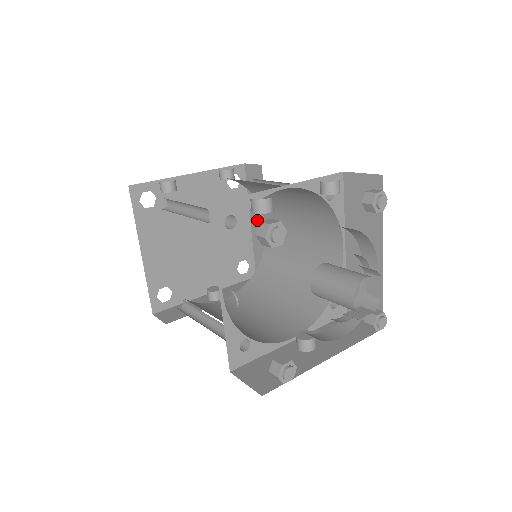
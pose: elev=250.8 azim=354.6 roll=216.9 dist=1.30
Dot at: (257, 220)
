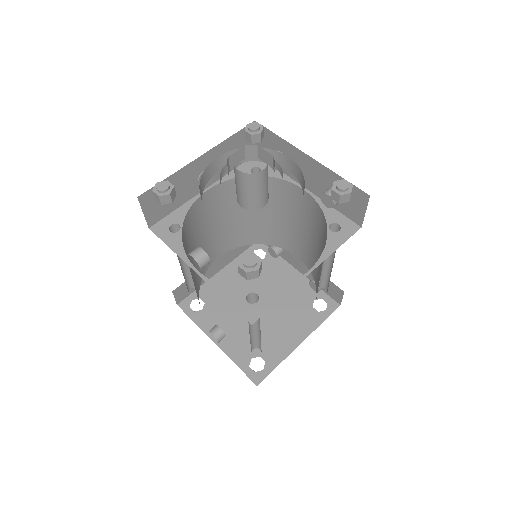
Dot at: occluded
